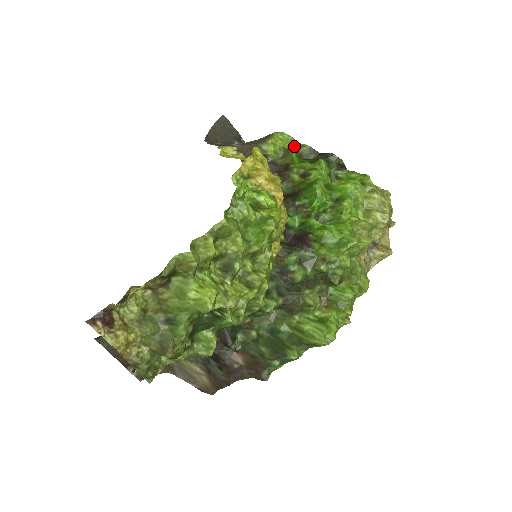
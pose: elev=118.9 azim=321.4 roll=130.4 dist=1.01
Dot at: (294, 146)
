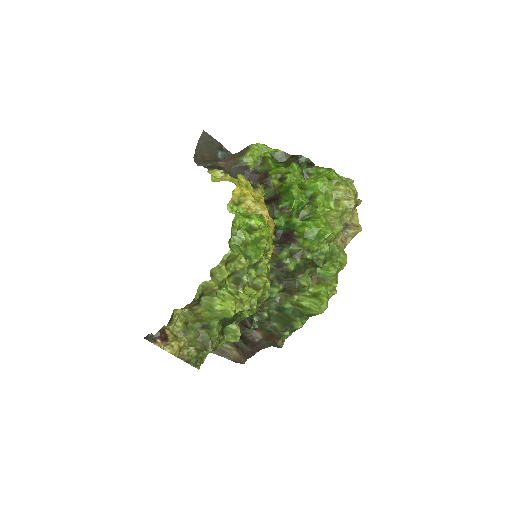
Dot at: (269, 153)
